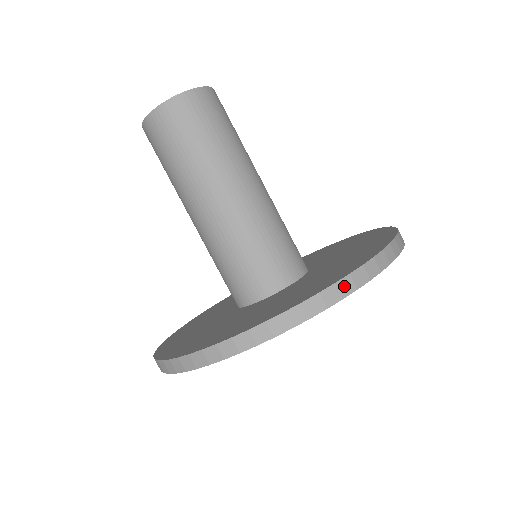
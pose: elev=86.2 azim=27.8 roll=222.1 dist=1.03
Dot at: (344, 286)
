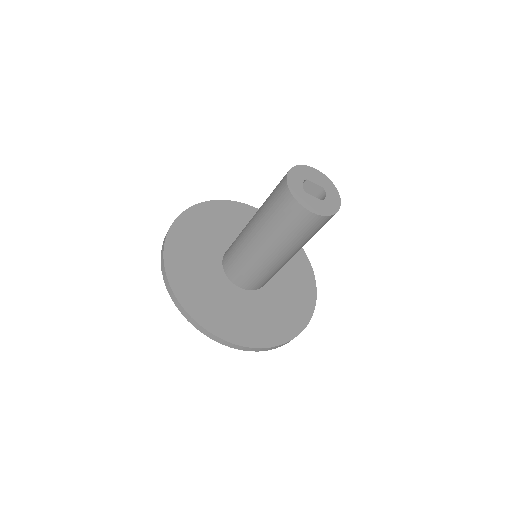
Dot at: (193, 322)
